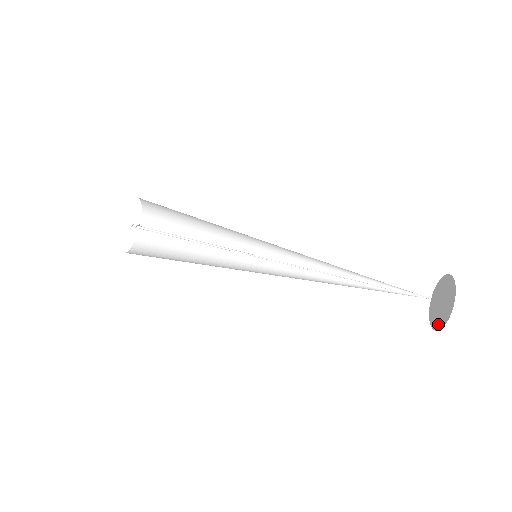
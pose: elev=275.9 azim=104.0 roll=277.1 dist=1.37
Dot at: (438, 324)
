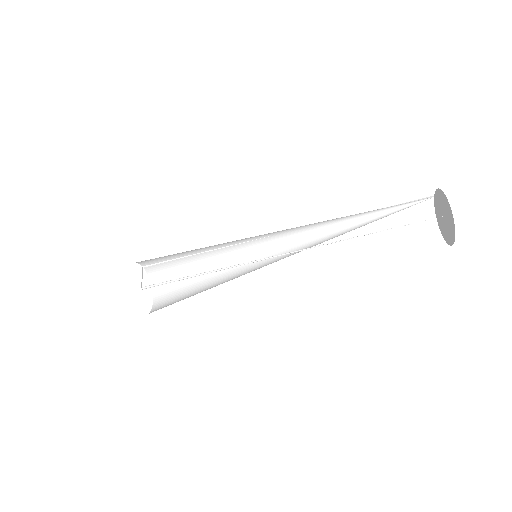
Dot at: (444, 236)
